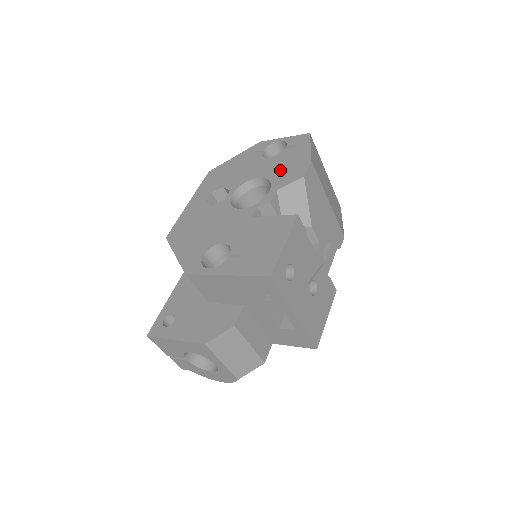
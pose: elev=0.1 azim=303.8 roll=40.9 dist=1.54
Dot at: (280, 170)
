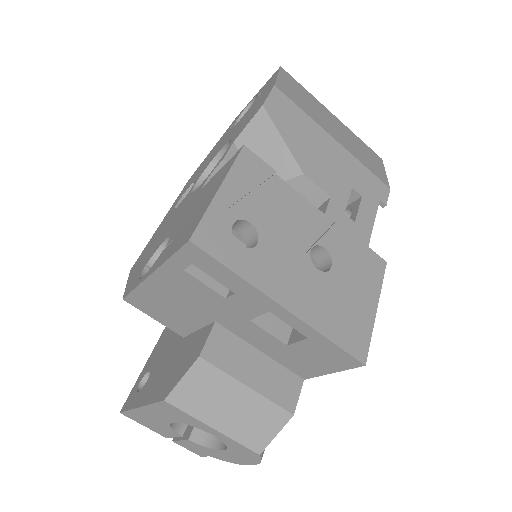
Dot at: (243, 122)
